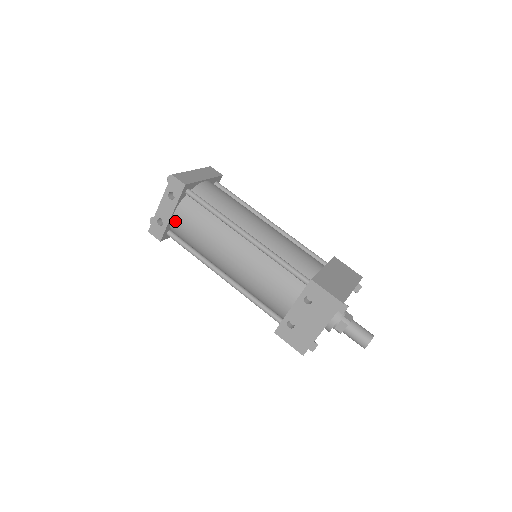
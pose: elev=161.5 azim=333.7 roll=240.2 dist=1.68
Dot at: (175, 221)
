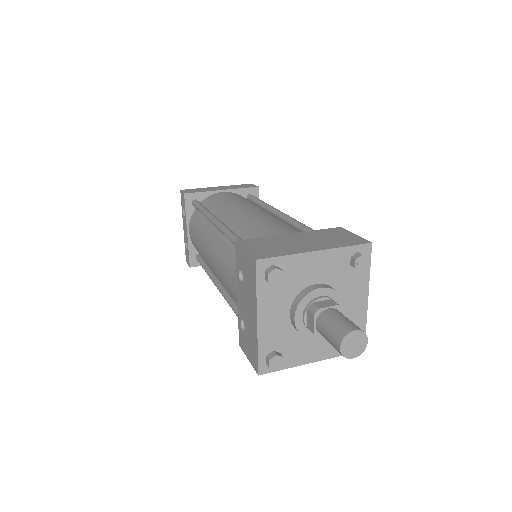
Dot at: (191, 239)
